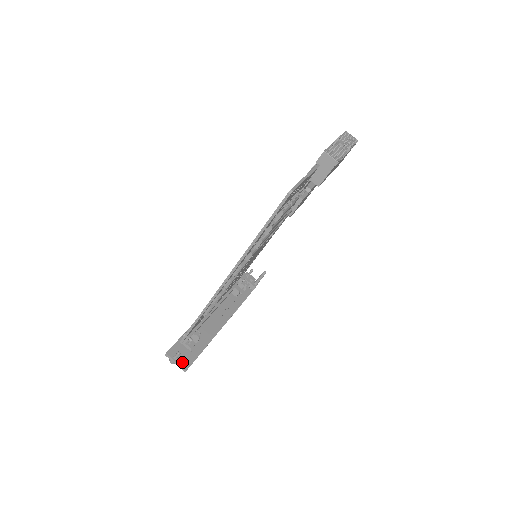
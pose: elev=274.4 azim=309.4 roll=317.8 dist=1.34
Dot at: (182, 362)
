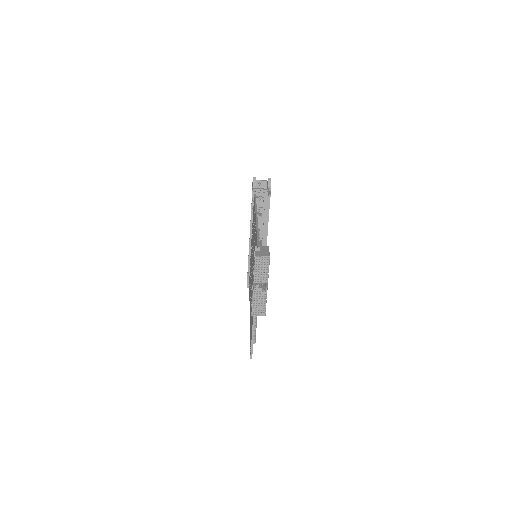
Dot at: occluded
